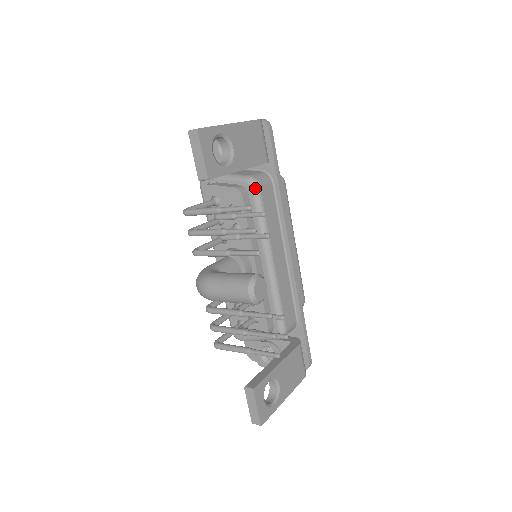
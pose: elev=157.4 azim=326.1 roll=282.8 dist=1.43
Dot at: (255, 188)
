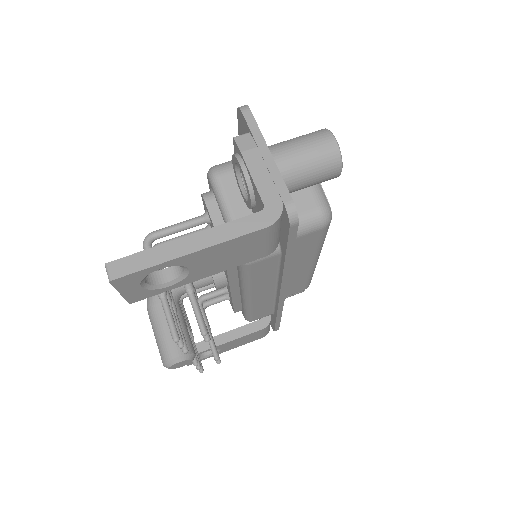
Dot at: occluded
